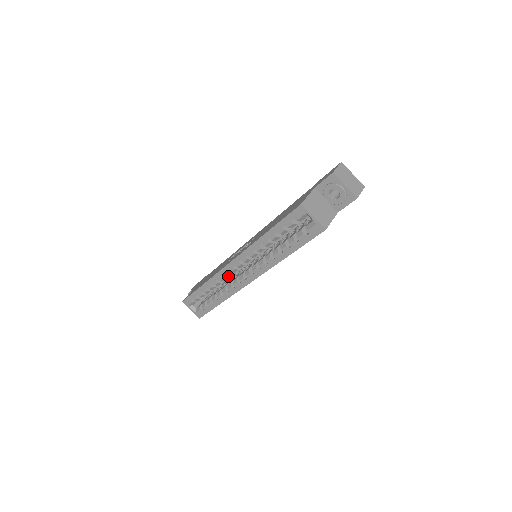
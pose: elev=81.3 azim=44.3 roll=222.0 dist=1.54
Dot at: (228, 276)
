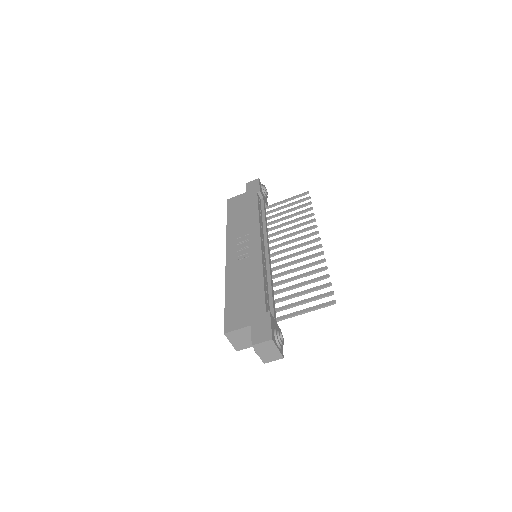
Dot at: occluded
